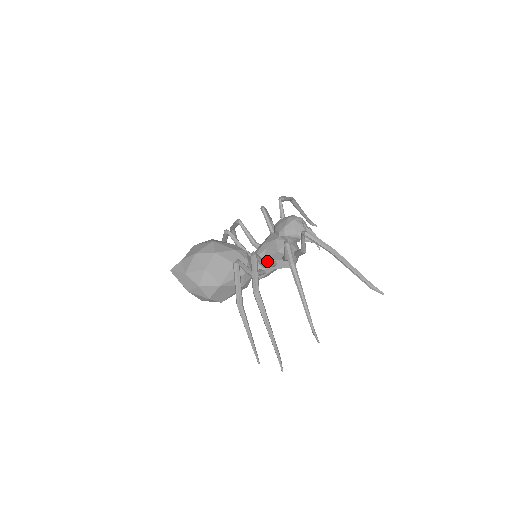
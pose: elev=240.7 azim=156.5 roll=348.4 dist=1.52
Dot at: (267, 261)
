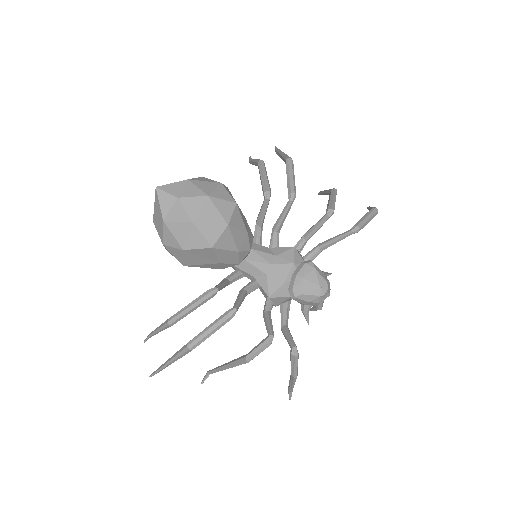
Dot at: (252, 288)
